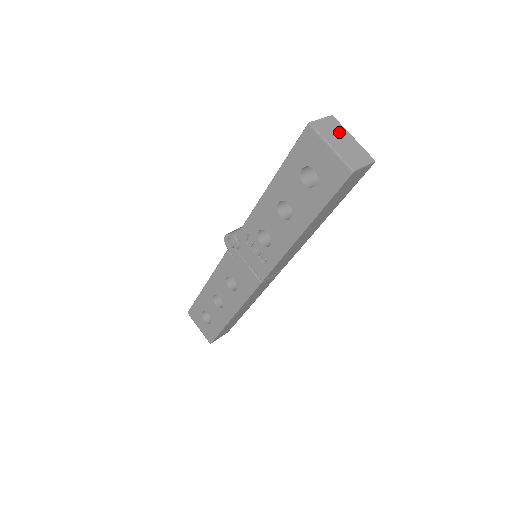
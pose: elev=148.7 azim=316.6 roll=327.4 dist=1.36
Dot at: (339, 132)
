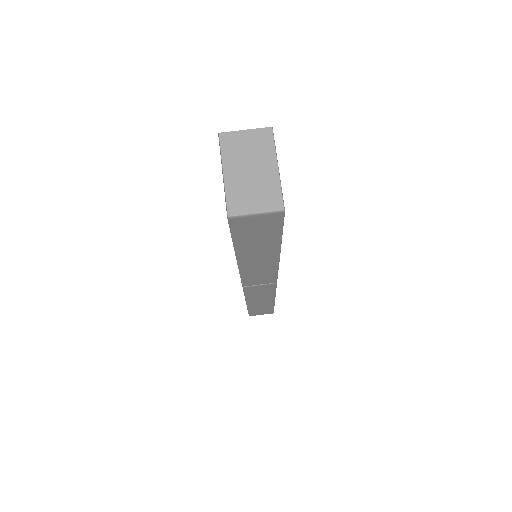
Dot at: (258, 155)
